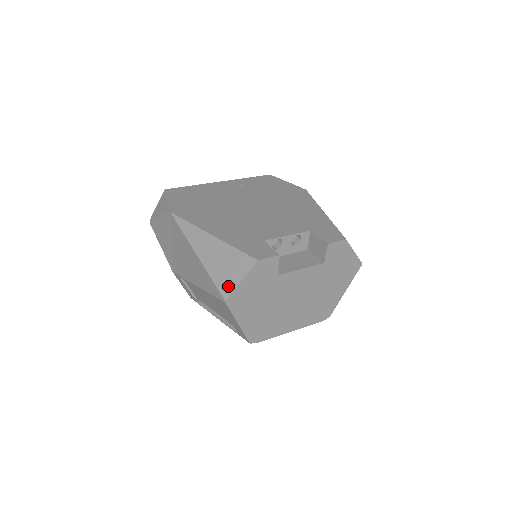
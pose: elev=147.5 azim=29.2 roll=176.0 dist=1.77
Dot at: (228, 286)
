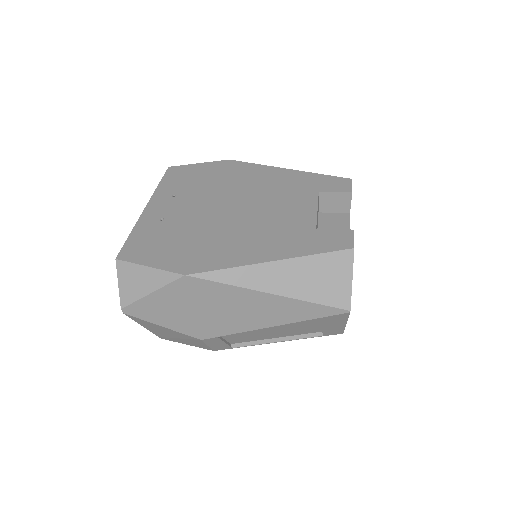
Dot at: (341, 295)
